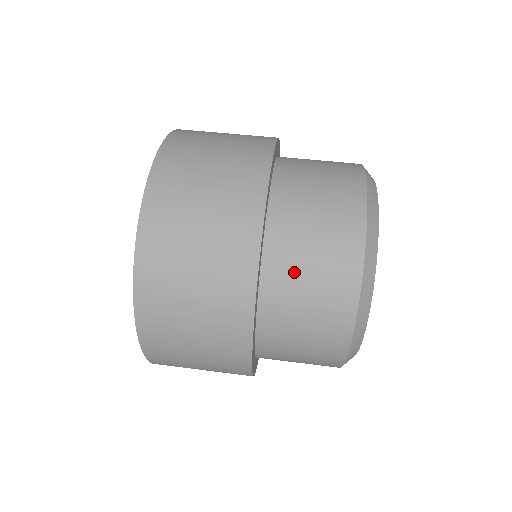
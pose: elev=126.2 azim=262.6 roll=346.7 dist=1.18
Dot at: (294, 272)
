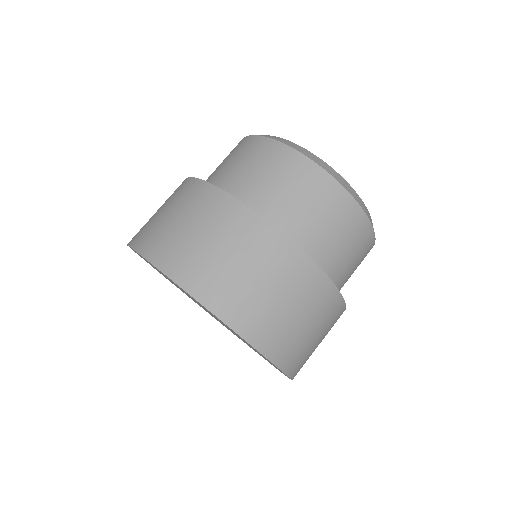
Dot at: (346, 273)
